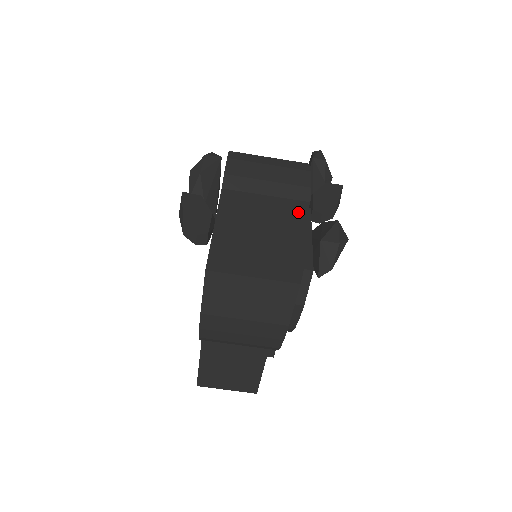
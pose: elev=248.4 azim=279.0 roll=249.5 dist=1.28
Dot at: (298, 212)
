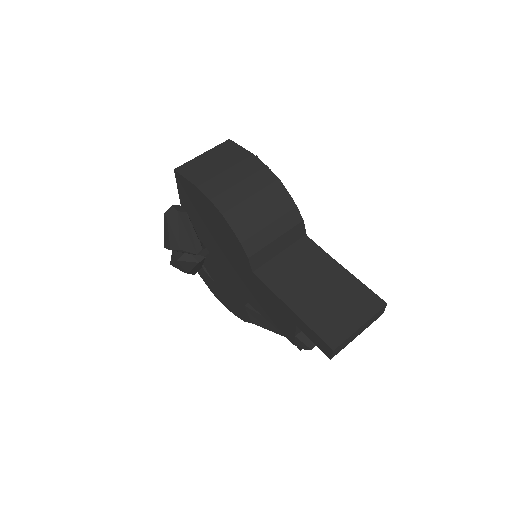
Dot at: occluded
